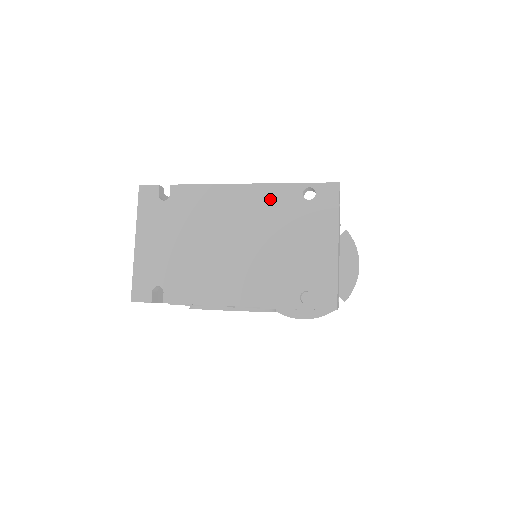
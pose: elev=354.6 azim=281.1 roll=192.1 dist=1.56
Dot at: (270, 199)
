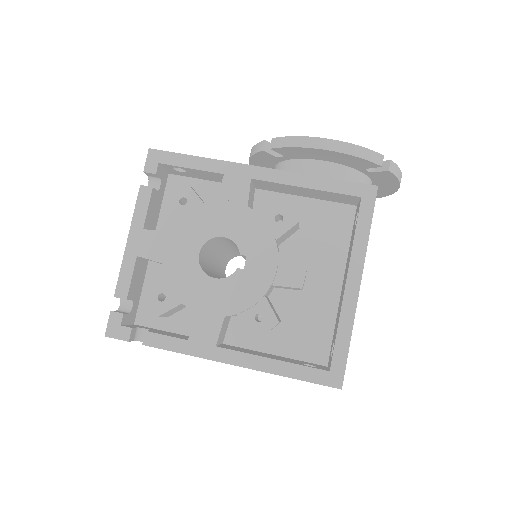
Dot at: occluded
